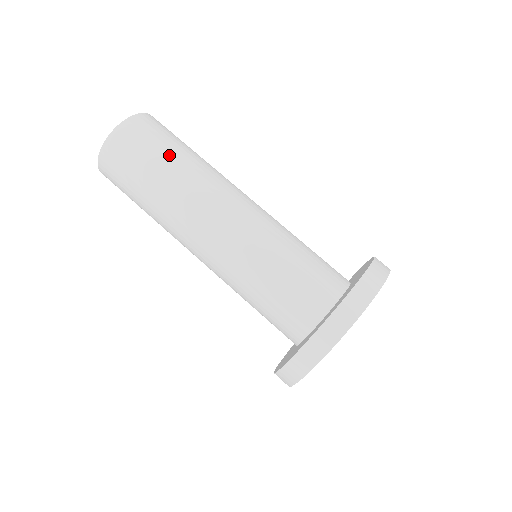
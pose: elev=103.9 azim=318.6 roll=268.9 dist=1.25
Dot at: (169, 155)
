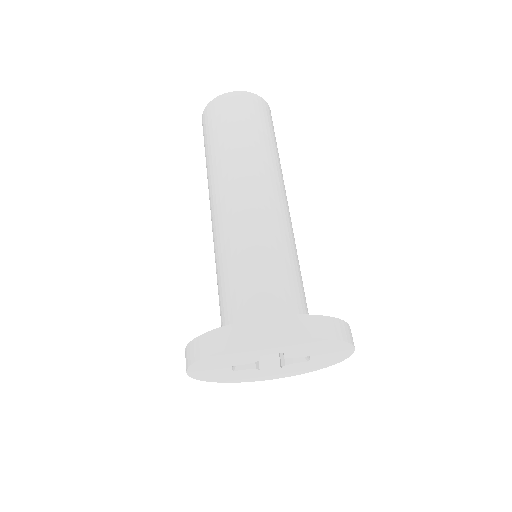
Dot at: (252, 132)
